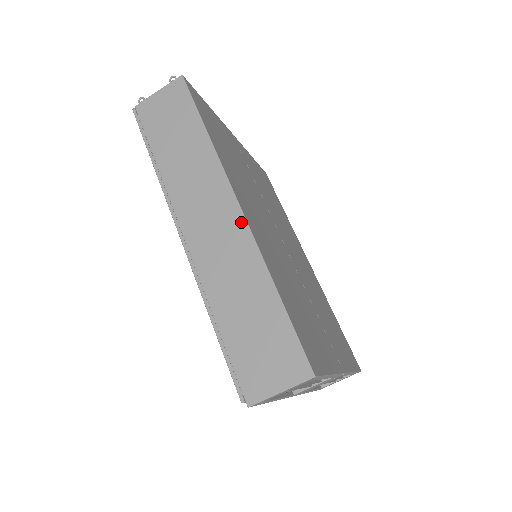
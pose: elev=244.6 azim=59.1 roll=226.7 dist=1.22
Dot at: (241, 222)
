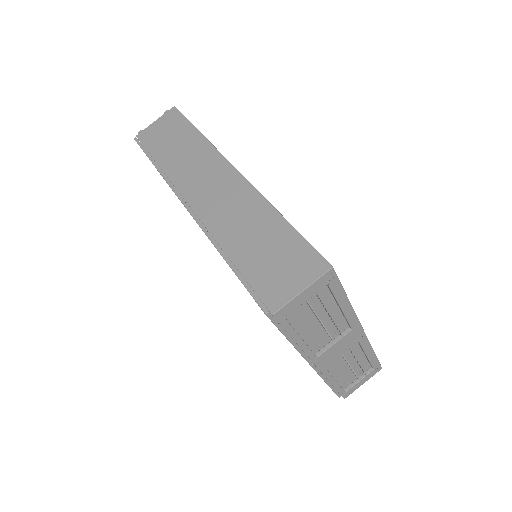
Dot at: (240, 179)
